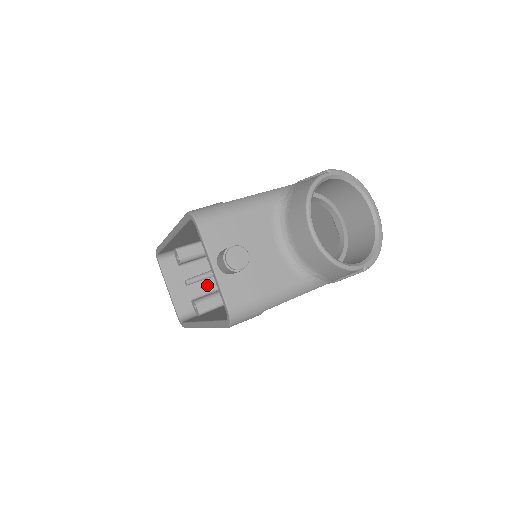
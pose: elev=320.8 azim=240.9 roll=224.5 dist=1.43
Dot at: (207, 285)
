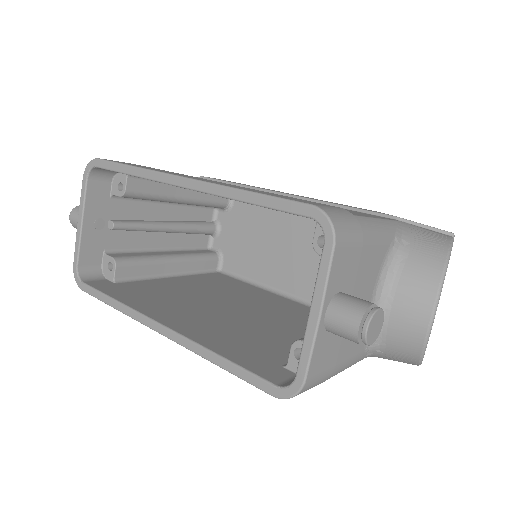
Dot at: (133, 239)
